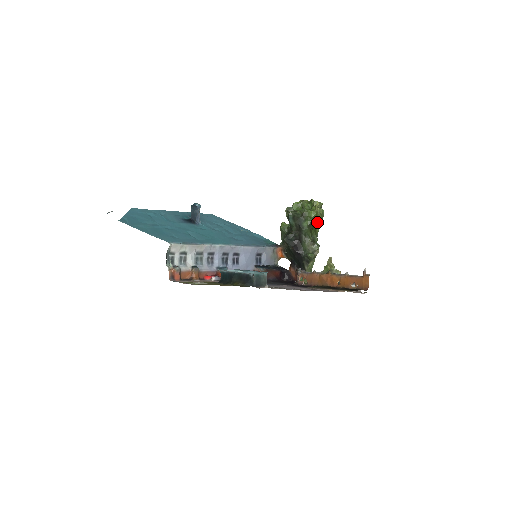
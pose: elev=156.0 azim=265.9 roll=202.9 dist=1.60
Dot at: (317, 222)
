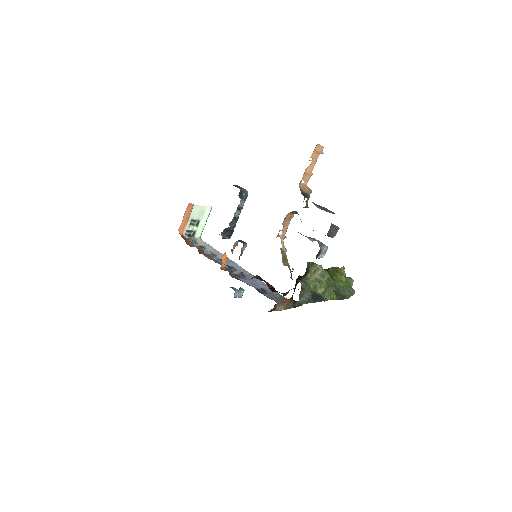
Dot at: (338, 278)
